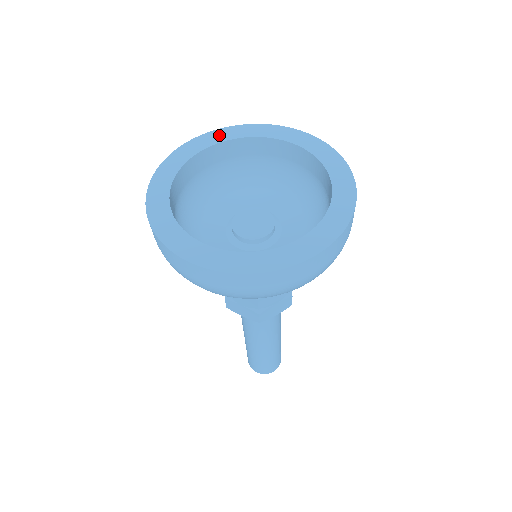
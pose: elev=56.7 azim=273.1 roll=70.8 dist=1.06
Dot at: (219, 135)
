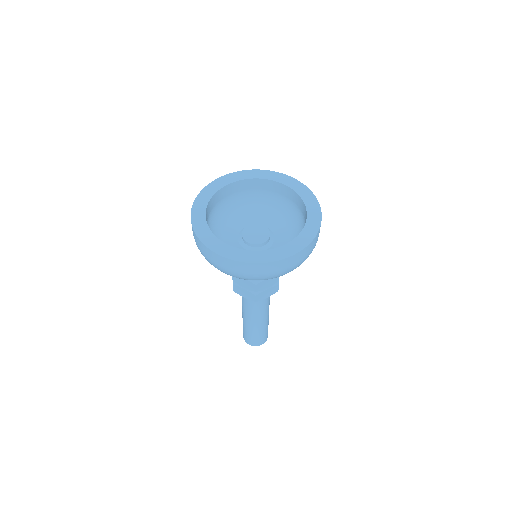
Dot at: (237, 176)
